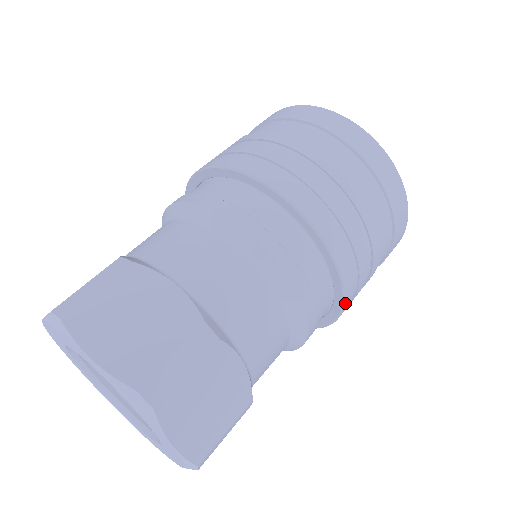
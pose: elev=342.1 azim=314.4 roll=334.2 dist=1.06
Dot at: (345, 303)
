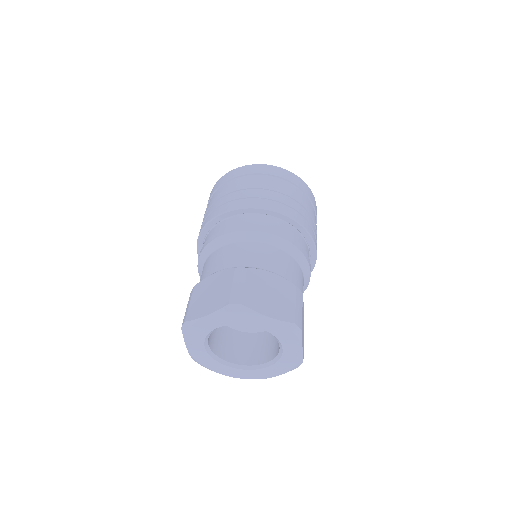
Dot at: (313, 268)
